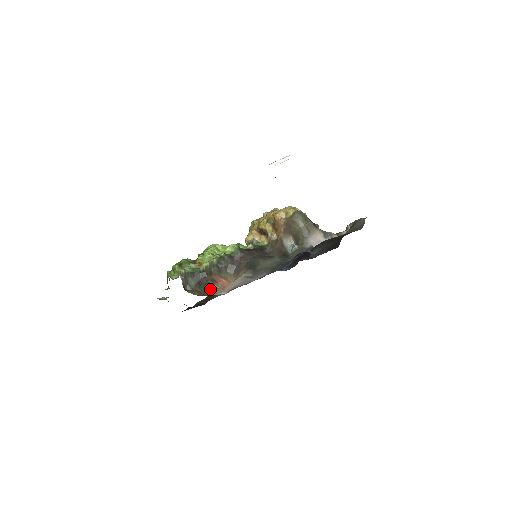
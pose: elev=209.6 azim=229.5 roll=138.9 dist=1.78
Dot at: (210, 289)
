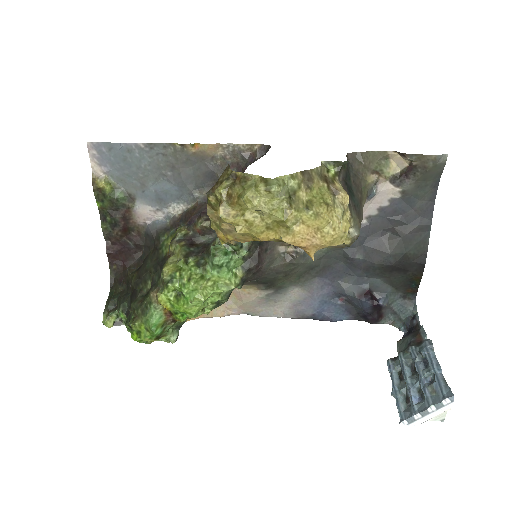
Dot at: occluded
